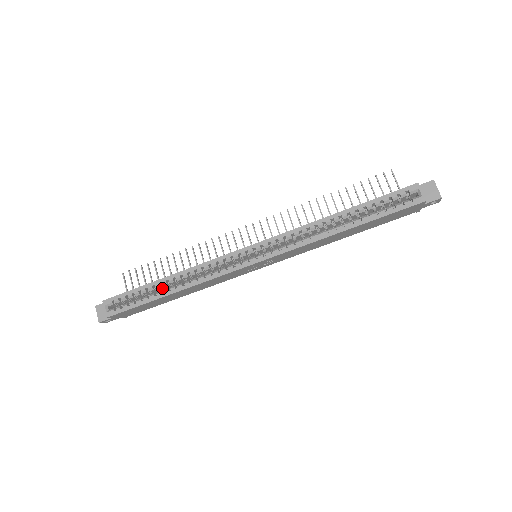
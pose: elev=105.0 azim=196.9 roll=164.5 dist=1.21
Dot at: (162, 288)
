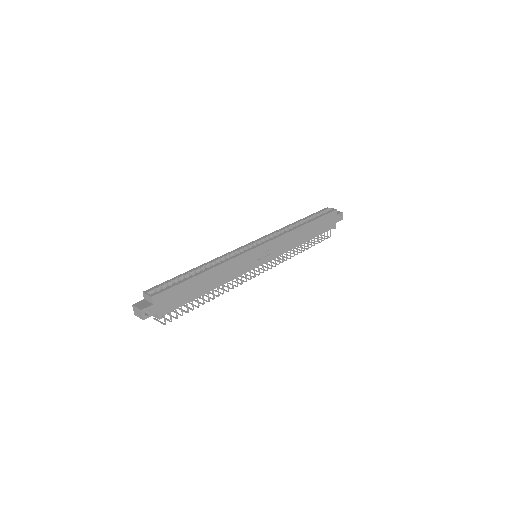
Dot at: occluded
